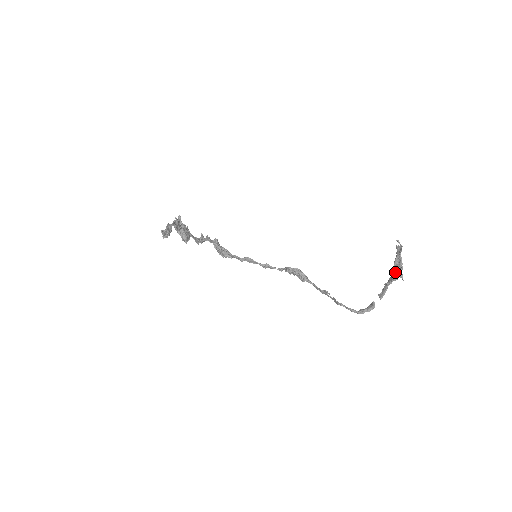
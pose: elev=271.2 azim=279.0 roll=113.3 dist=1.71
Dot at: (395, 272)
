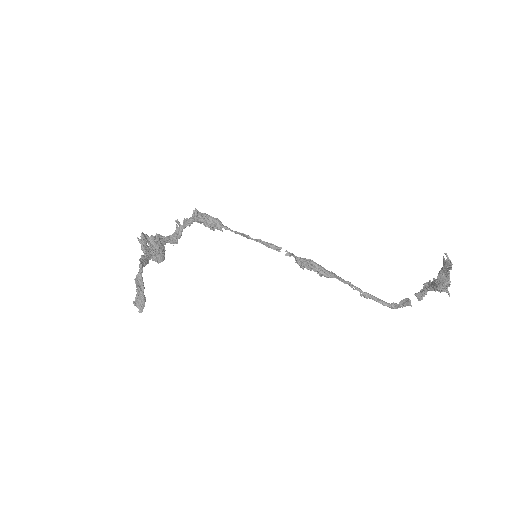
Dot at: (440, 290)
